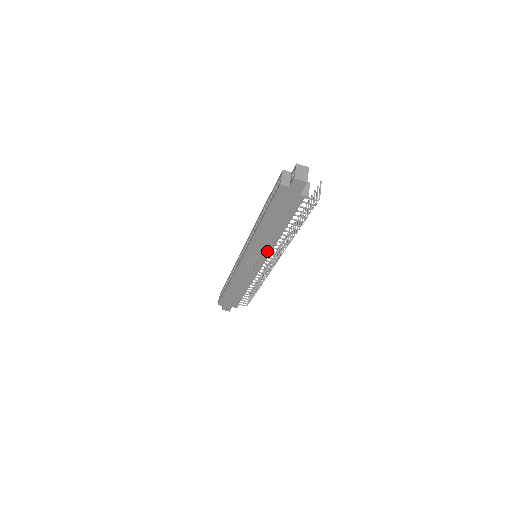
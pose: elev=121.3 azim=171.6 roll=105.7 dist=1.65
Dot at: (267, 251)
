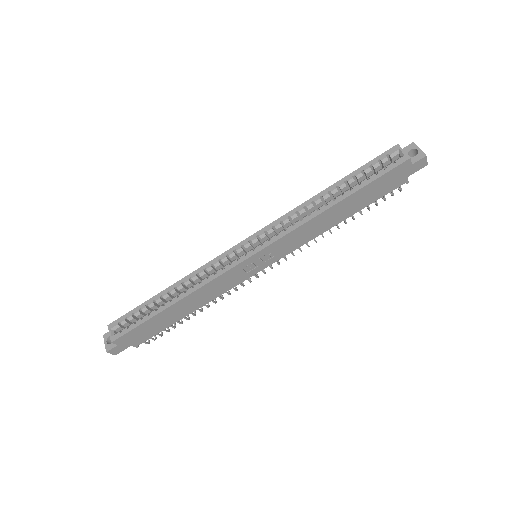
Dot at: (293, 248)
